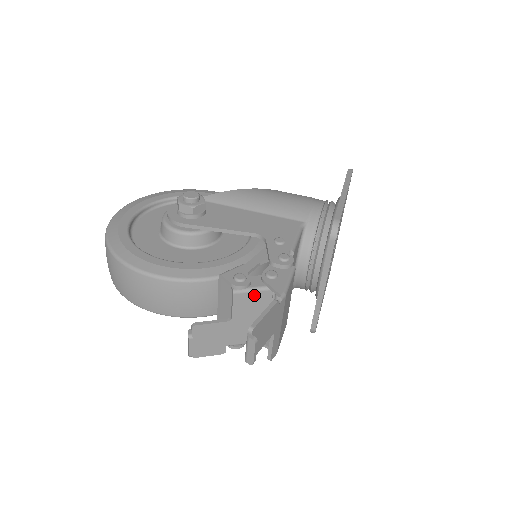
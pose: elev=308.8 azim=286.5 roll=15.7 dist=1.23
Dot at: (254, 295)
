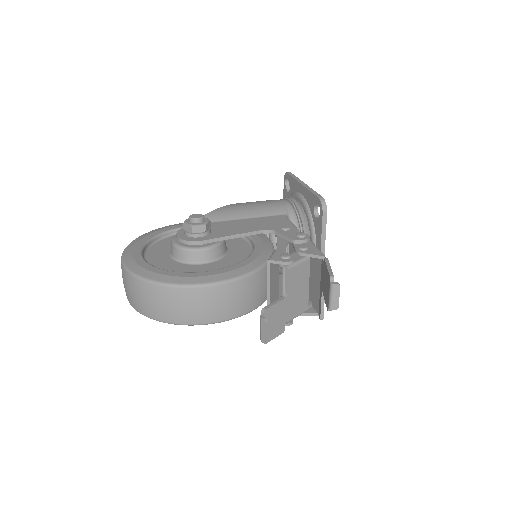
Dot at: (300, 267)
